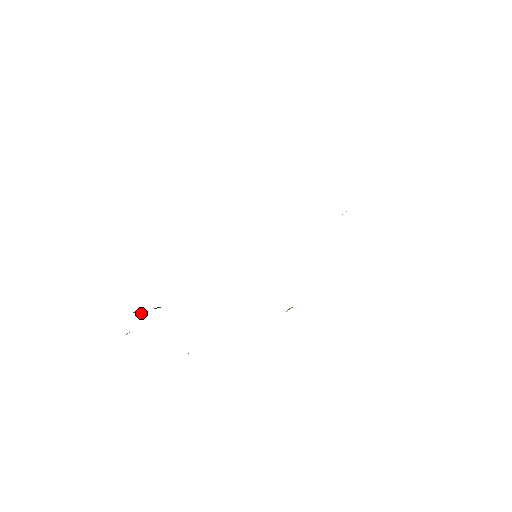
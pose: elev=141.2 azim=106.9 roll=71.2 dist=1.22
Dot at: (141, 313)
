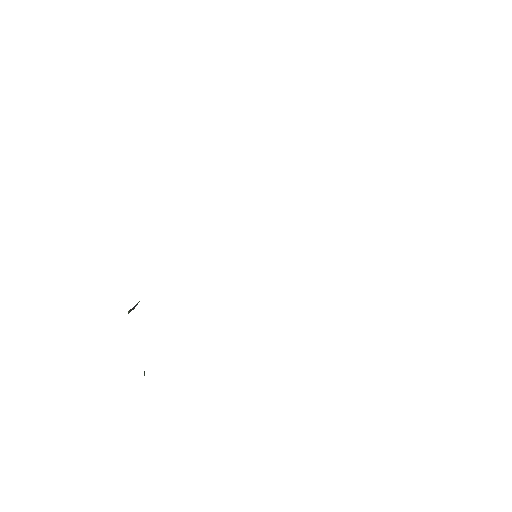
Dot at: occluded
